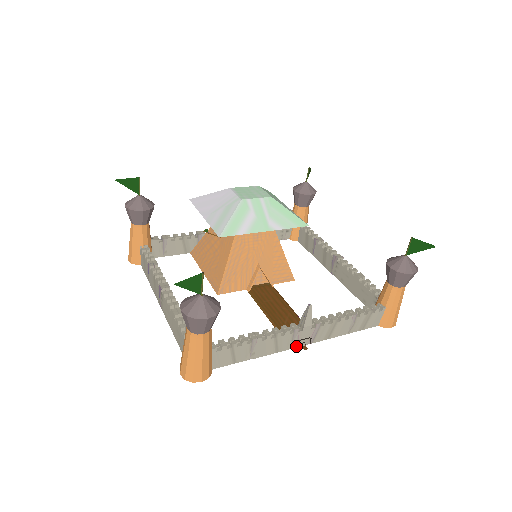
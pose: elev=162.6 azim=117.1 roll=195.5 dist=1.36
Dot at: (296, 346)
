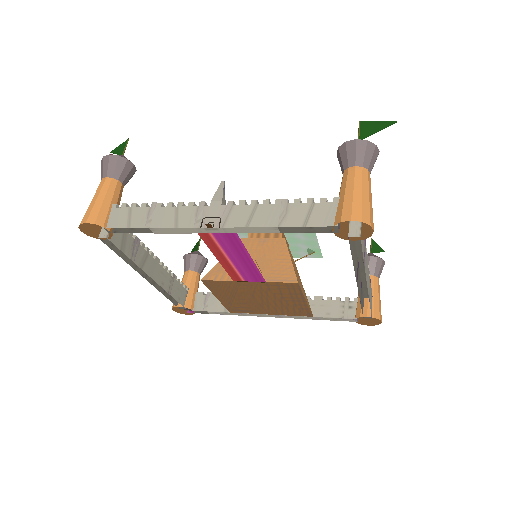
Dot at: (201, 225)
